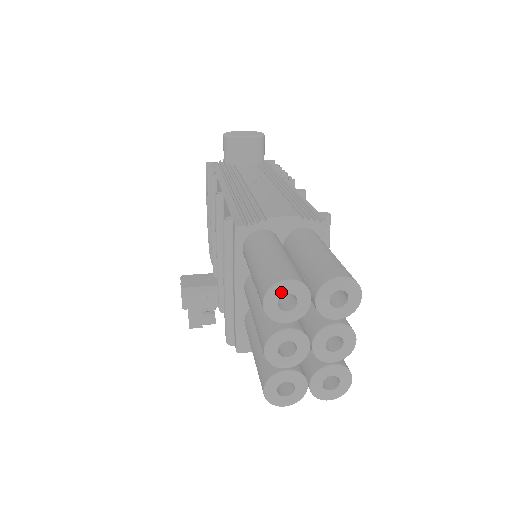
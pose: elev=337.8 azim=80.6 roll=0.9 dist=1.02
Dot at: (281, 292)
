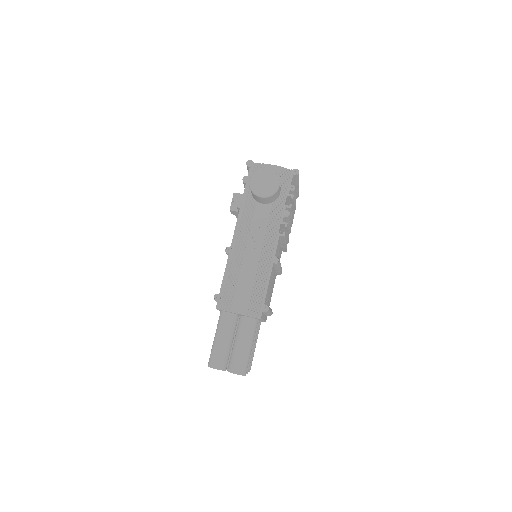
Dot at: (213, 368)
